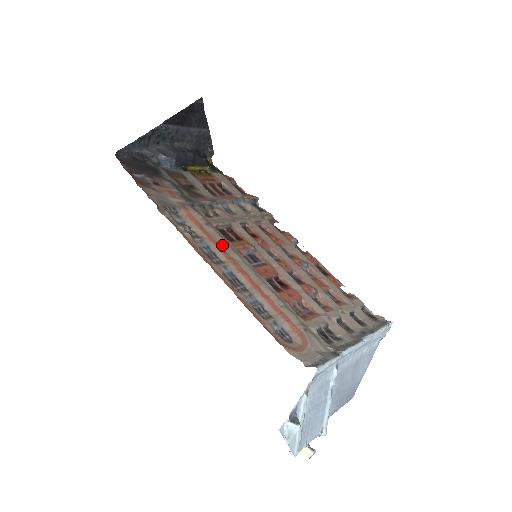
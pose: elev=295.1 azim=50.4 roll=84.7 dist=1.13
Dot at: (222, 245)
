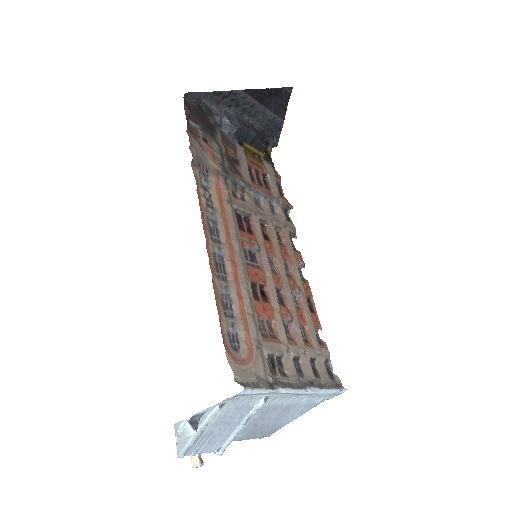
Dot at: (230, 228)
